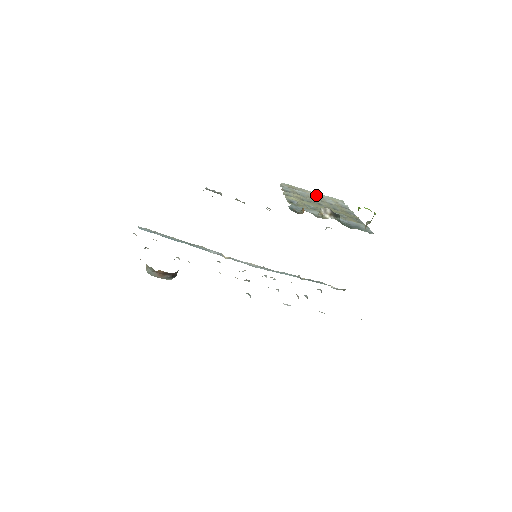
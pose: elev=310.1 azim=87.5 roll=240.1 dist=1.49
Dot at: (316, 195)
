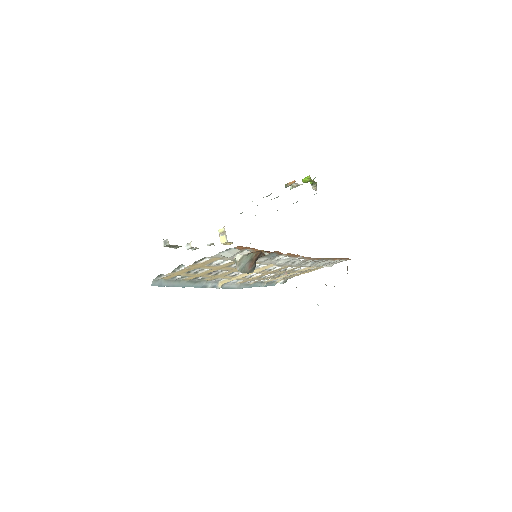
Dot at: occluded
